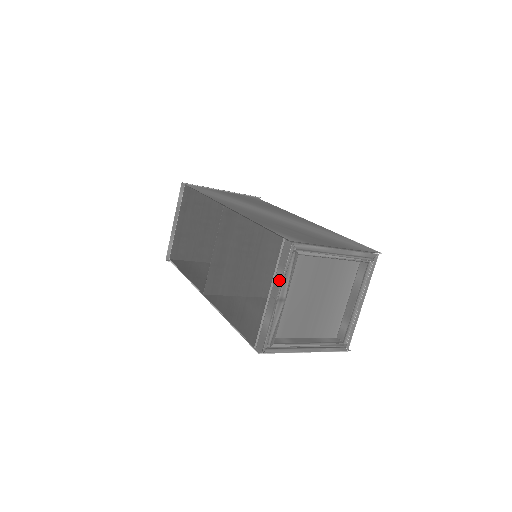
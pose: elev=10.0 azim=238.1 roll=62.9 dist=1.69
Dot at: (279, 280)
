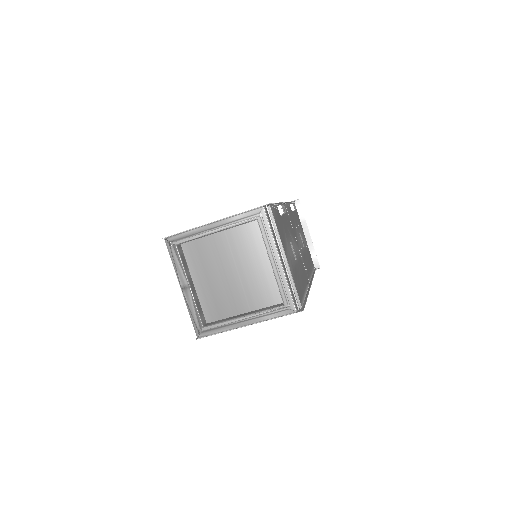
Dot at: (176, 272)
